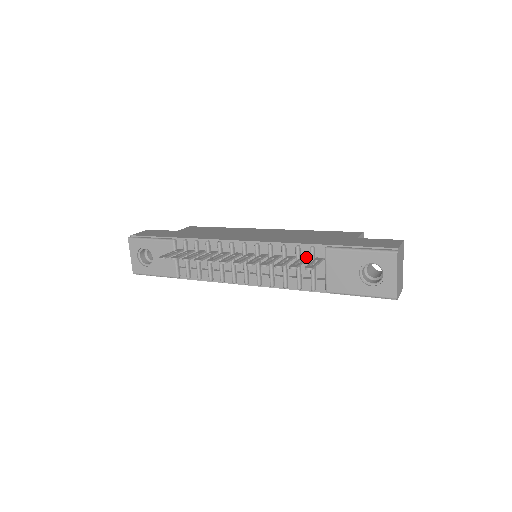
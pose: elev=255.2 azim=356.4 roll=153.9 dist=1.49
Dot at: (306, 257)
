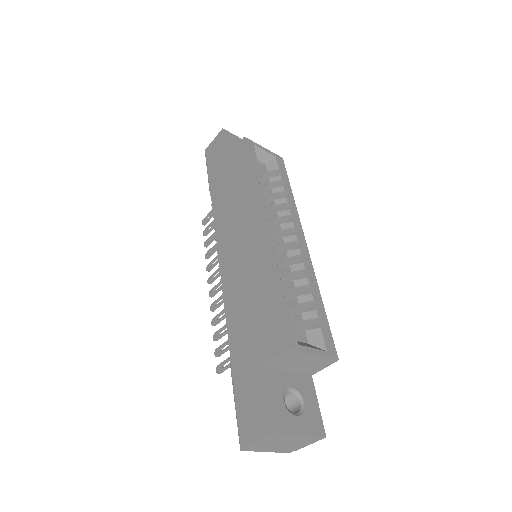
Dot at: occluded
